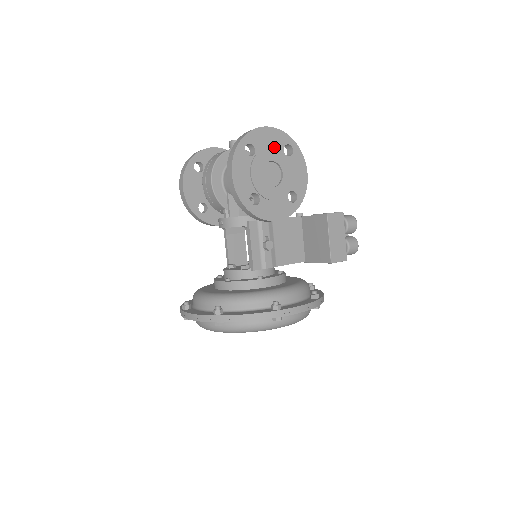
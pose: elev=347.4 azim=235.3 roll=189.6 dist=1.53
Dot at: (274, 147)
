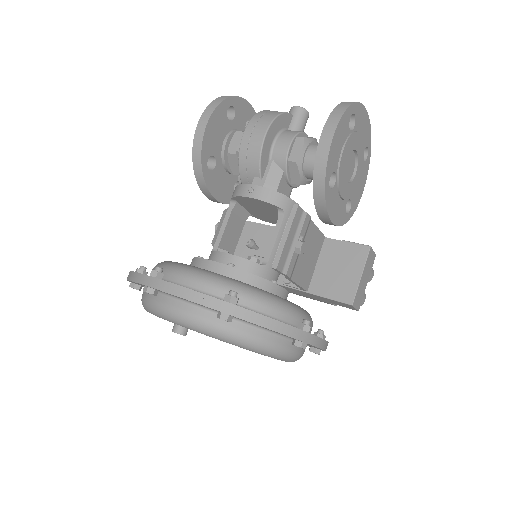
Dot at: (362, 139)
